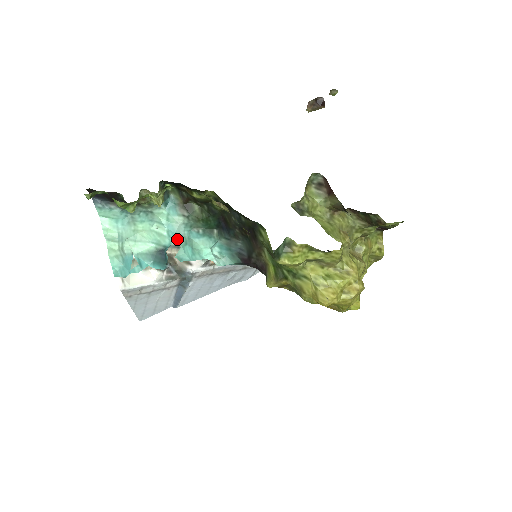
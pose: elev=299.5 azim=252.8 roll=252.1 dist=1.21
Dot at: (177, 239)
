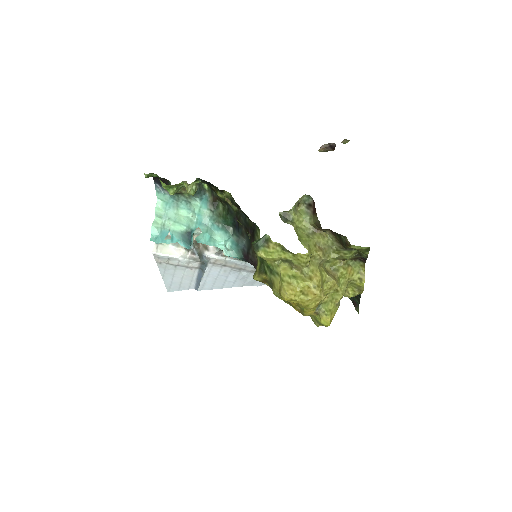
Dot at: (201, 226)
